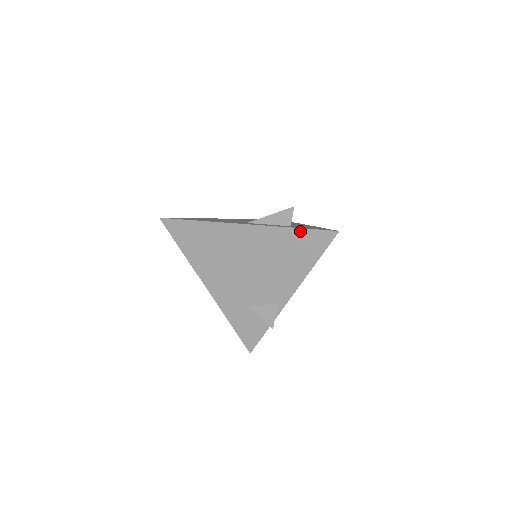
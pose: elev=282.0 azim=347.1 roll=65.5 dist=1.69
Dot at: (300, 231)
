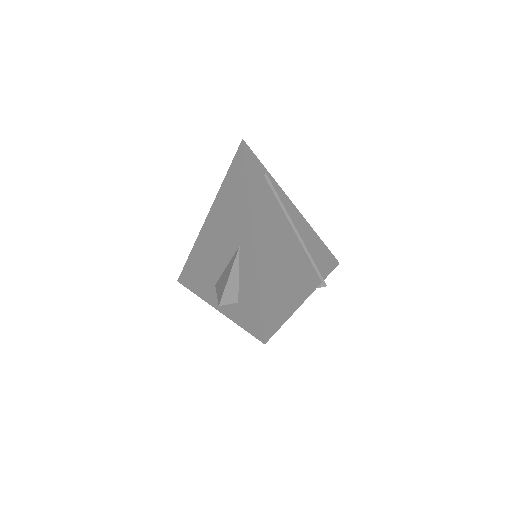
Dot at: (244, 326)
